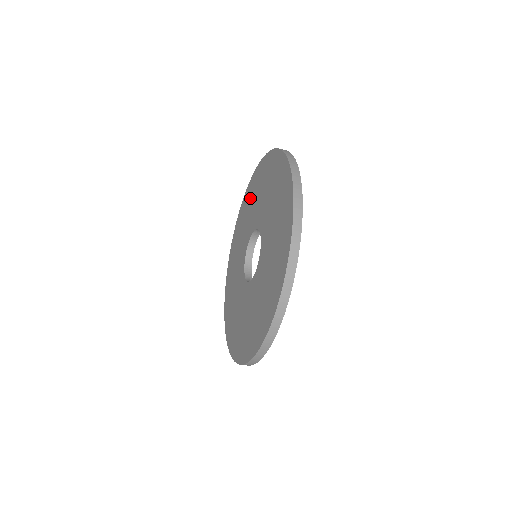
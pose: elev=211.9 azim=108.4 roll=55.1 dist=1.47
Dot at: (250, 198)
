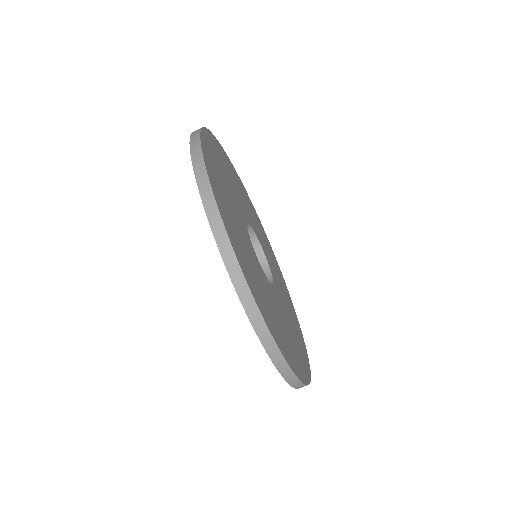
Dot at: occluded
